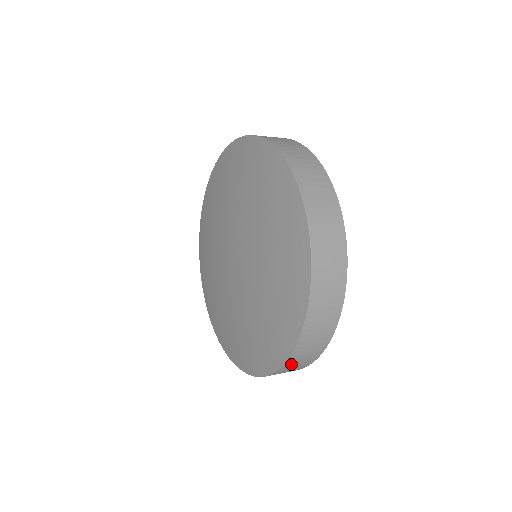
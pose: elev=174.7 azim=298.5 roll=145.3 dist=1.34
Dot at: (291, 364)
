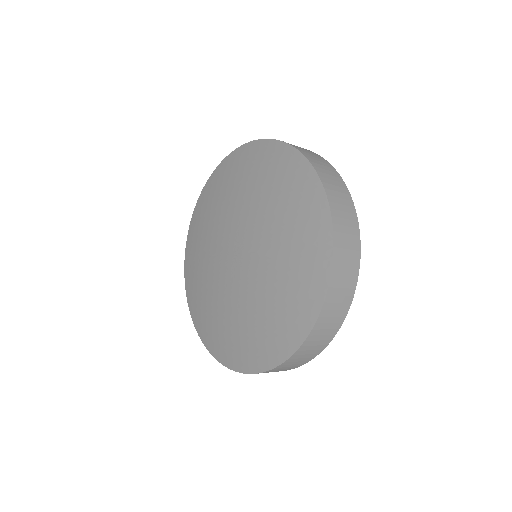
Dot at: occluded
